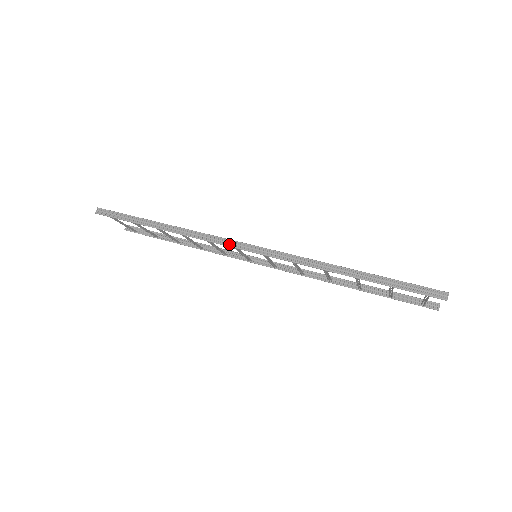
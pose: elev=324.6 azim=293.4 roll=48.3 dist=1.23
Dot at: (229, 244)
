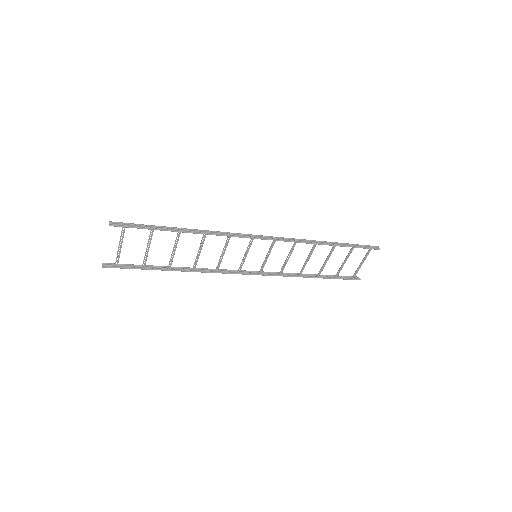
Dot at: (250, 236)
